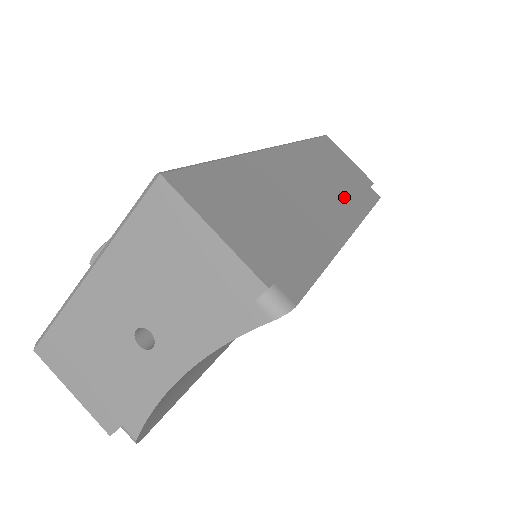
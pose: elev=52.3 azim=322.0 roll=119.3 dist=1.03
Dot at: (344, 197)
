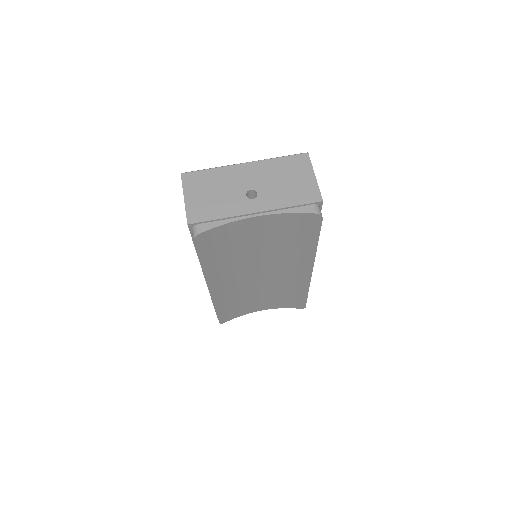
Dot at: occluded
